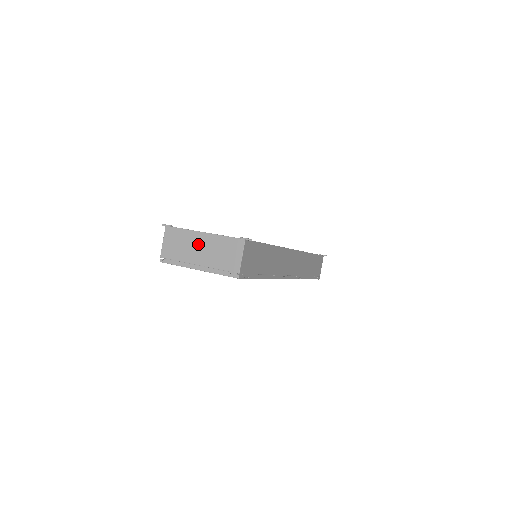
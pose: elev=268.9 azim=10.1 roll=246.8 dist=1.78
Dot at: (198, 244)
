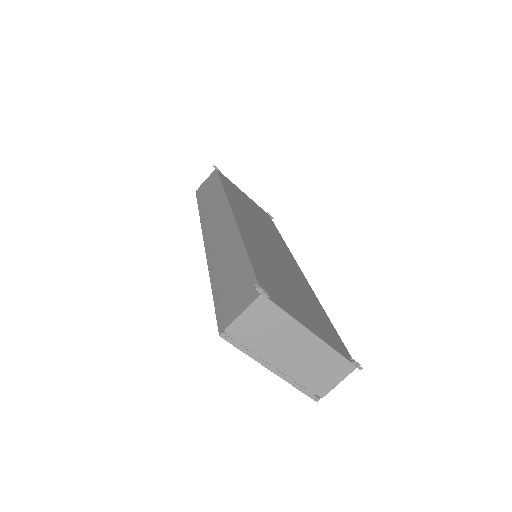
Dot at: (295, 343)
